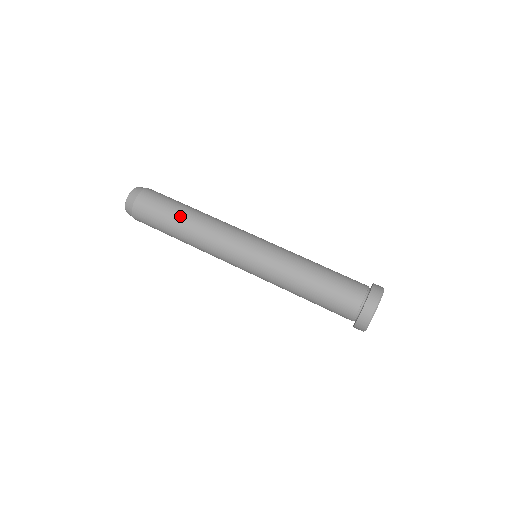
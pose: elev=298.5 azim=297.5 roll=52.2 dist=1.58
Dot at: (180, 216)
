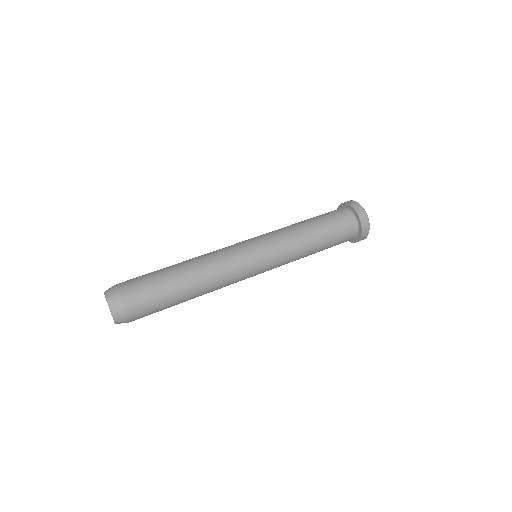
Dot at: (172, 266)
